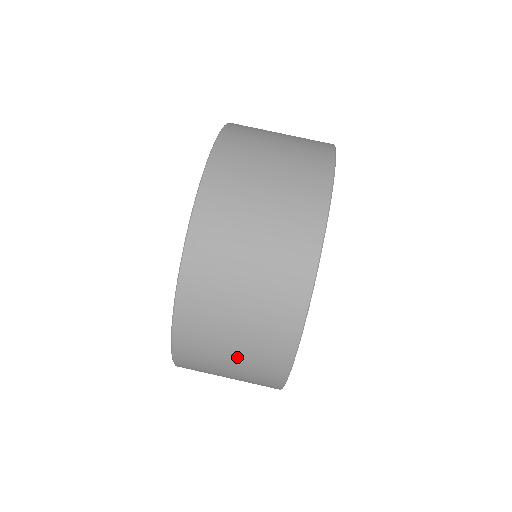
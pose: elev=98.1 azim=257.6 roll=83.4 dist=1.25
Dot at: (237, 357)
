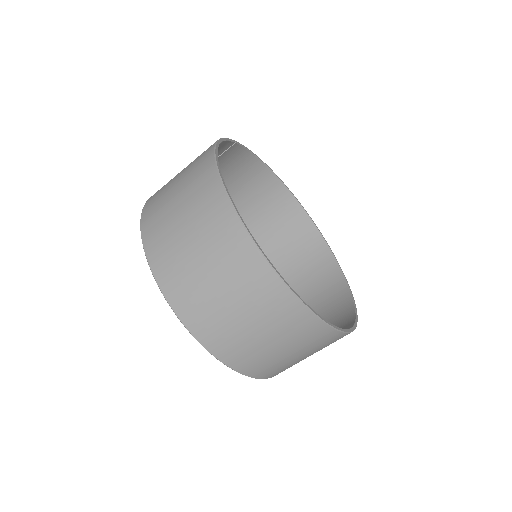
Dot at: occluded
